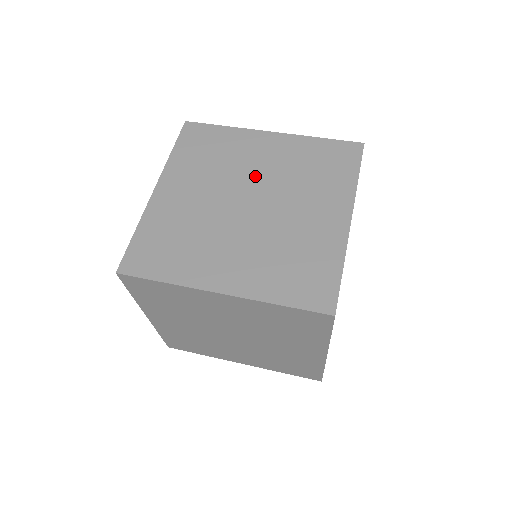
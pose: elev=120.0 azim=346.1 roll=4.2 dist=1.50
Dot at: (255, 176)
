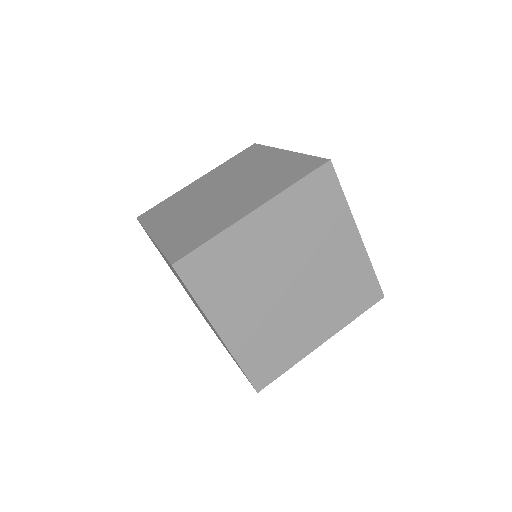
Dot at: (210, 188)
